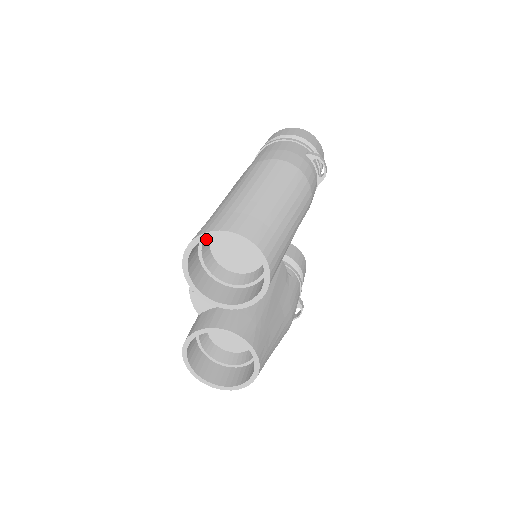
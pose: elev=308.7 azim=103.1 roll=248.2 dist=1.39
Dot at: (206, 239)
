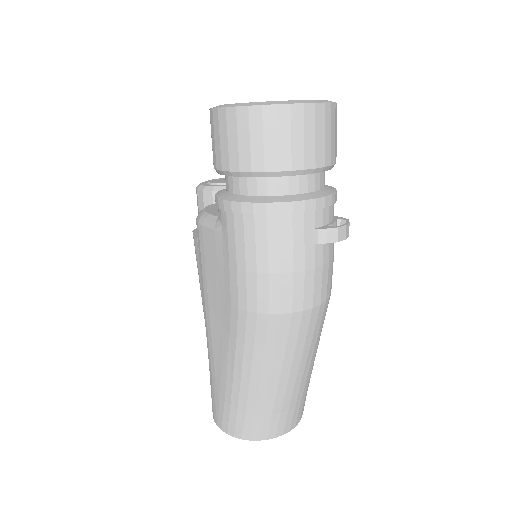
Dot at: occluded
